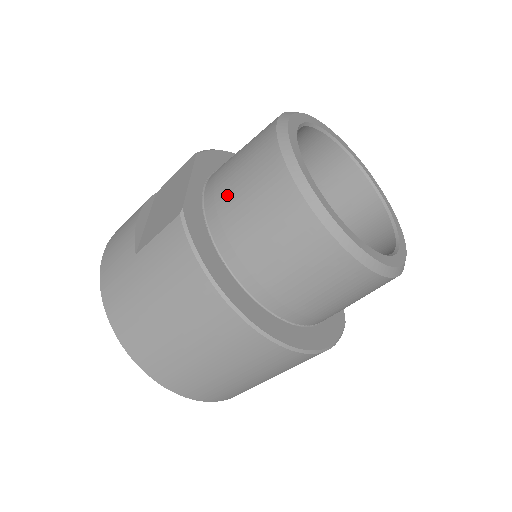
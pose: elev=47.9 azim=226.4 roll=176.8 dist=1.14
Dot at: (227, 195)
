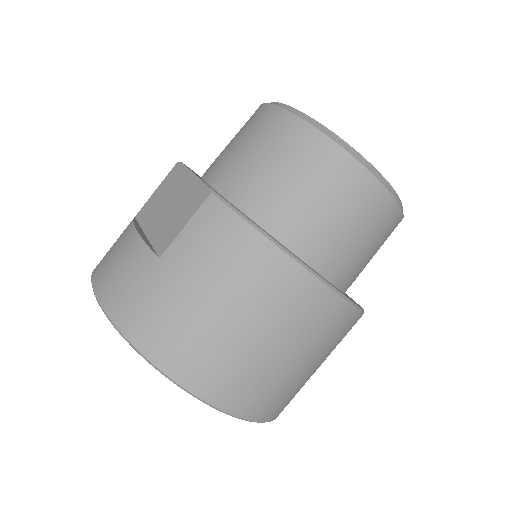
Dot at: (247, 170)
